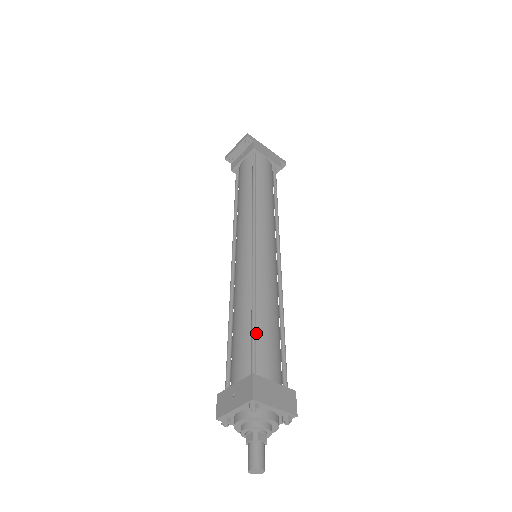
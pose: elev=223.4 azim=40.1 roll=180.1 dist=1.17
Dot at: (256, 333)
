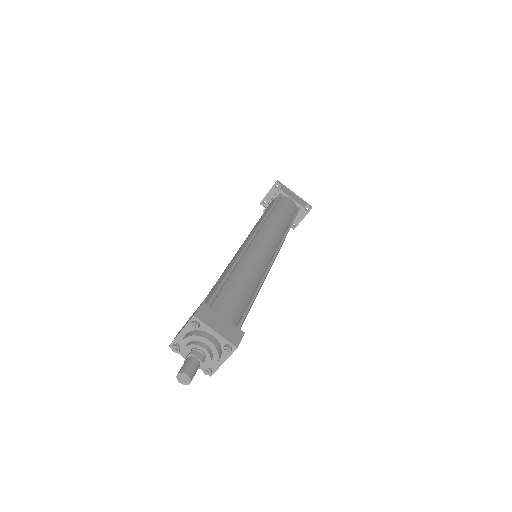
Dot at: (223, 287)
